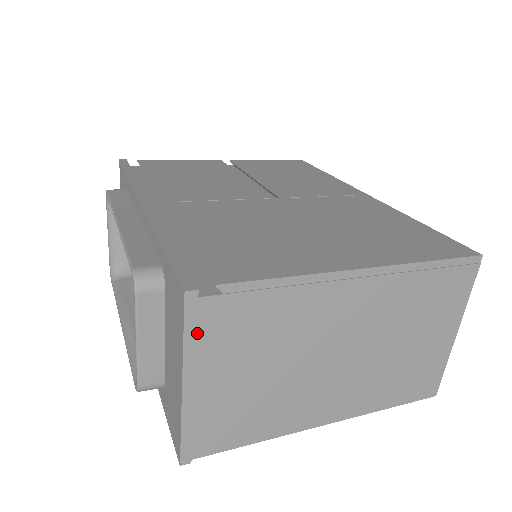
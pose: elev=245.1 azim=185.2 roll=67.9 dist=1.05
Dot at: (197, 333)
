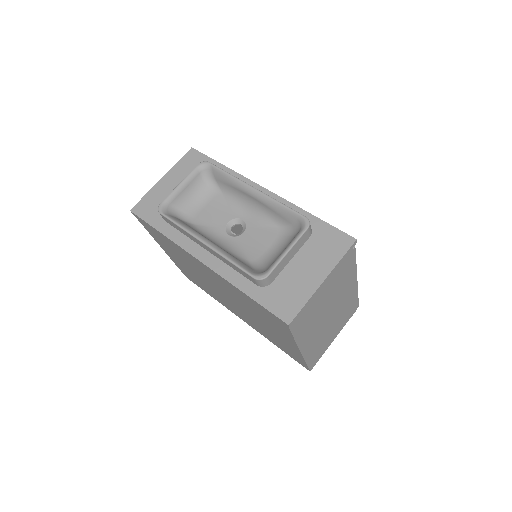
Dot at: (341, 260)
